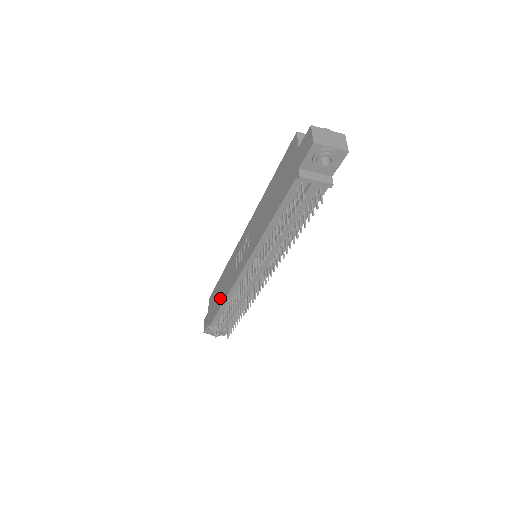
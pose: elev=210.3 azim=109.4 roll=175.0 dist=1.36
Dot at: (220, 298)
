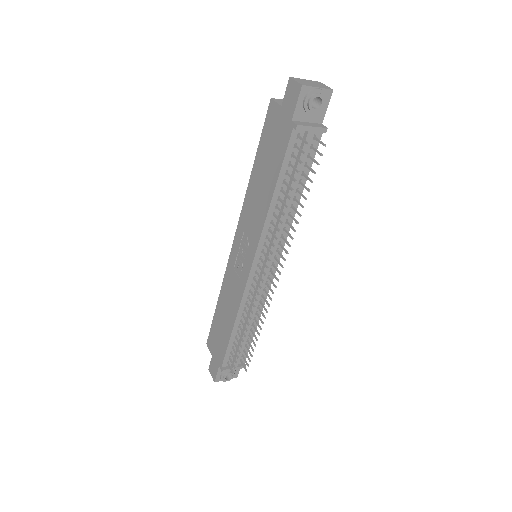
Dot at: (226, 326)
